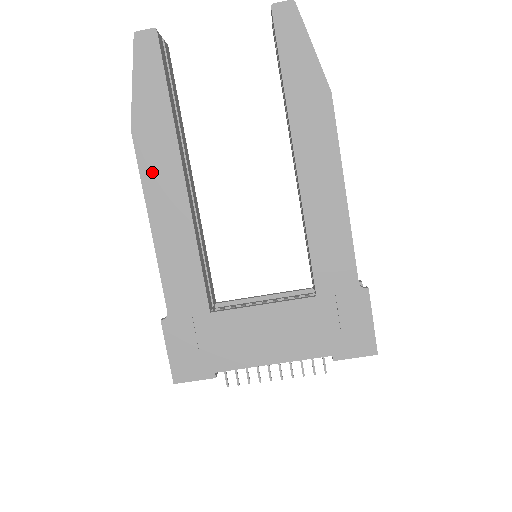
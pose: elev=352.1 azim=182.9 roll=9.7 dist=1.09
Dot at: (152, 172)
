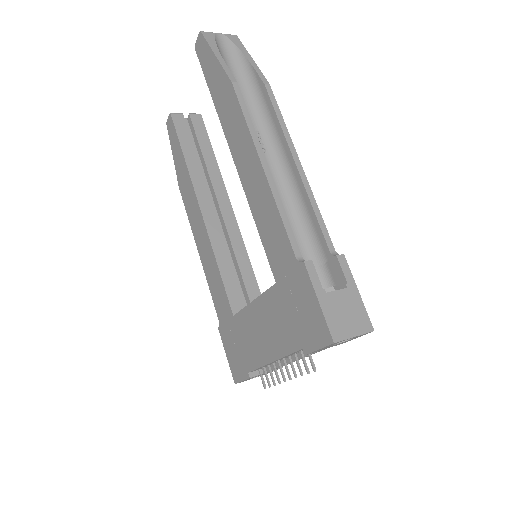
Dot at: (190, 212)
